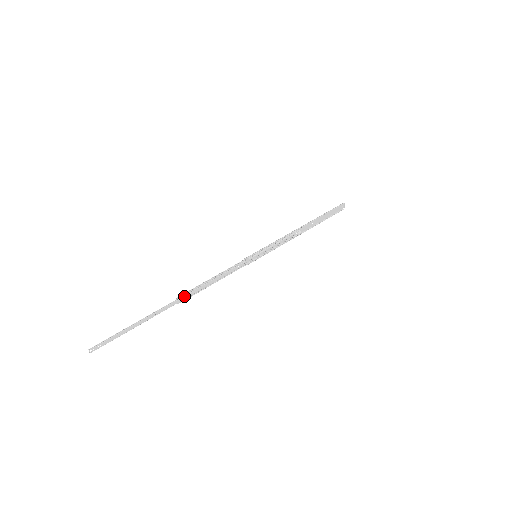
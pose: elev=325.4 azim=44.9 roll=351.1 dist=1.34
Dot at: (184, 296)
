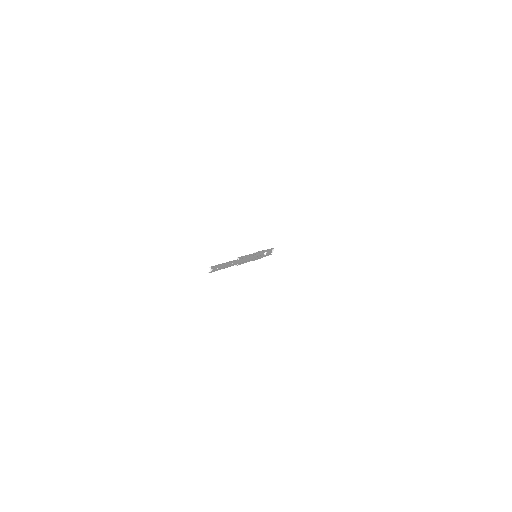
Dot at: (240, 259)
